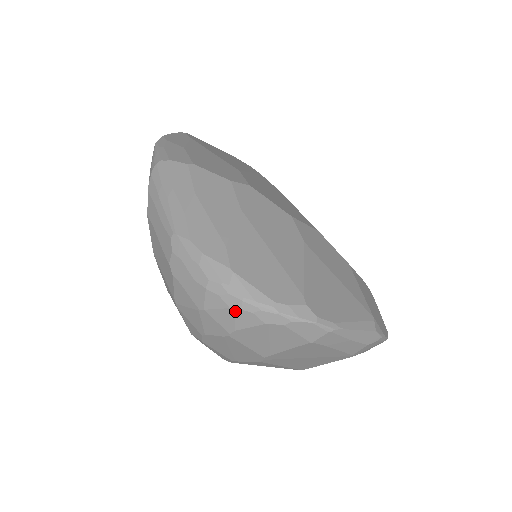
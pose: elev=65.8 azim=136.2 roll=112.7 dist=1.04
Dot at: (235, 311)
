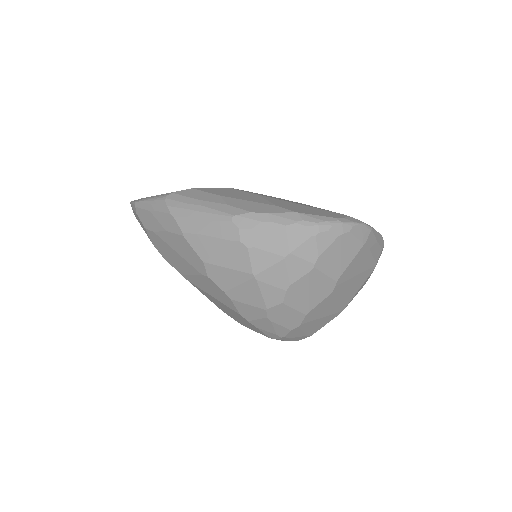
Dot at: (316, 237)
